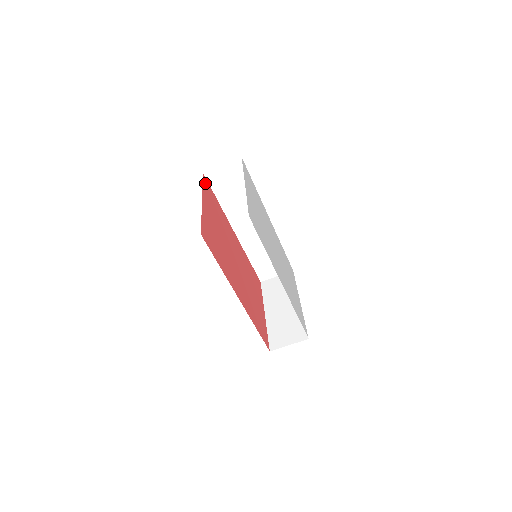
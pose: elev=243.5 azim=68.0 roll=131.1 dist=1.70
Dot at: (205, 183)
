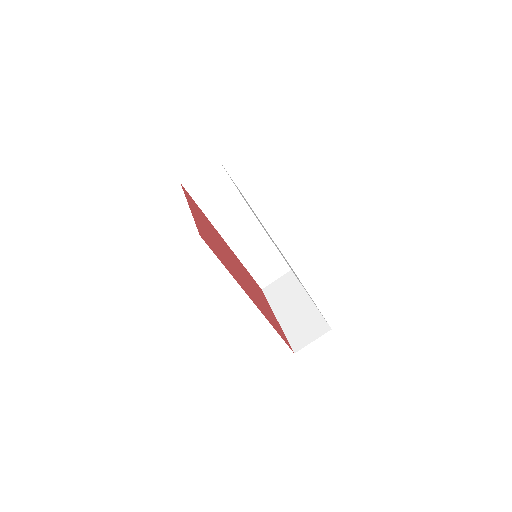
Dot at: (185, 192)
